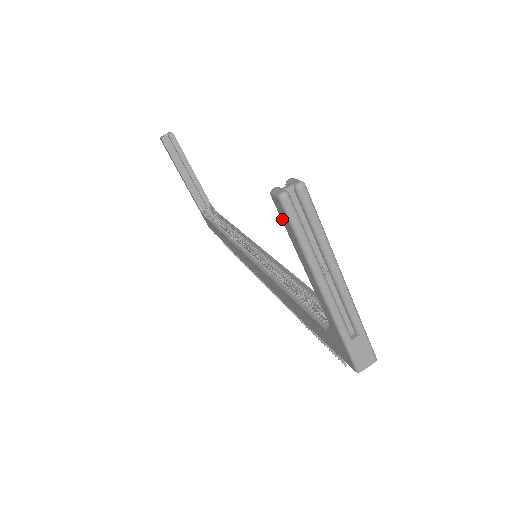
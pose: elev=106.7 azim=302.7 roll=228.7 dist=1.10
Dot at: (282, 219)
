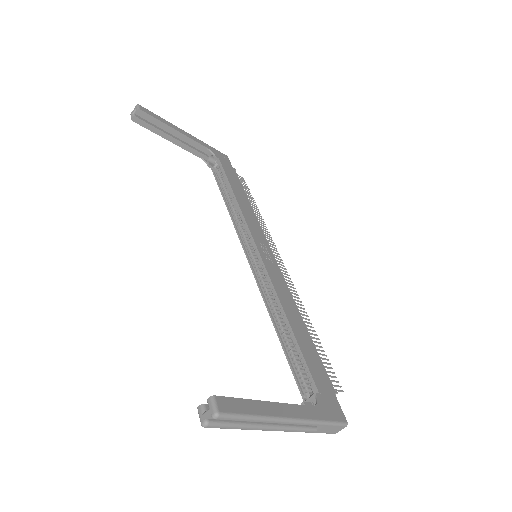
Dot at: occluded
